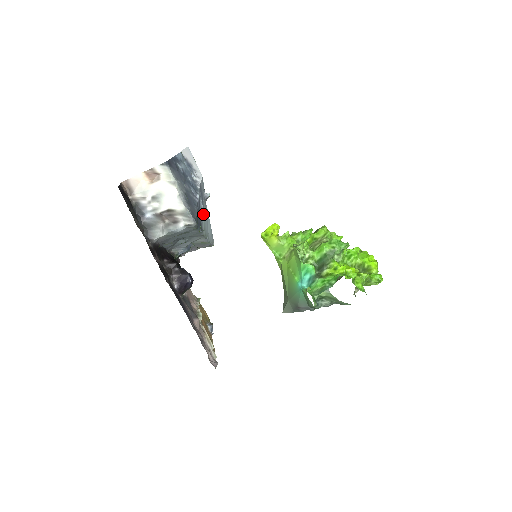
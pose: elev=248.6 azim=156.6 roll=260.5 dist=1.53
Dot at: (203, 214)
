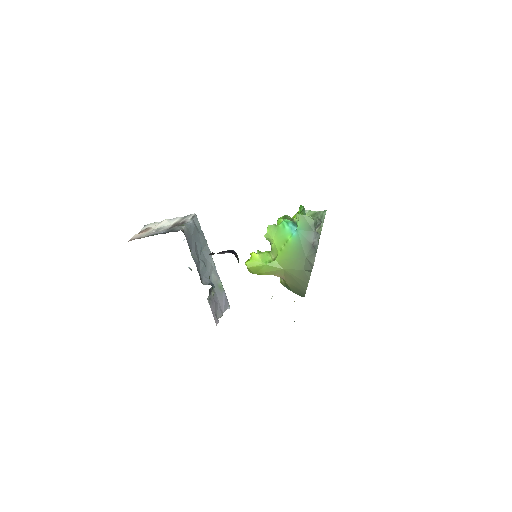
Dot at: occluded
